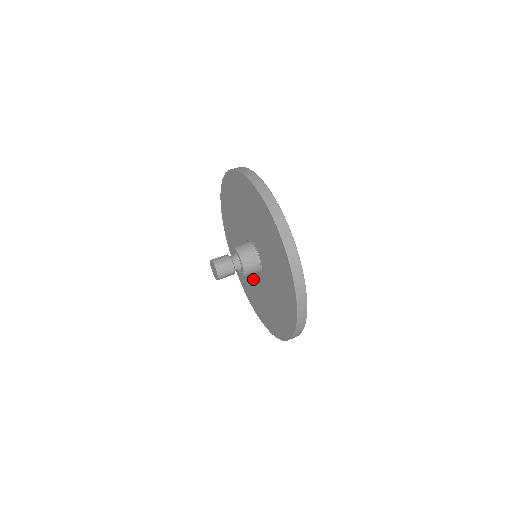
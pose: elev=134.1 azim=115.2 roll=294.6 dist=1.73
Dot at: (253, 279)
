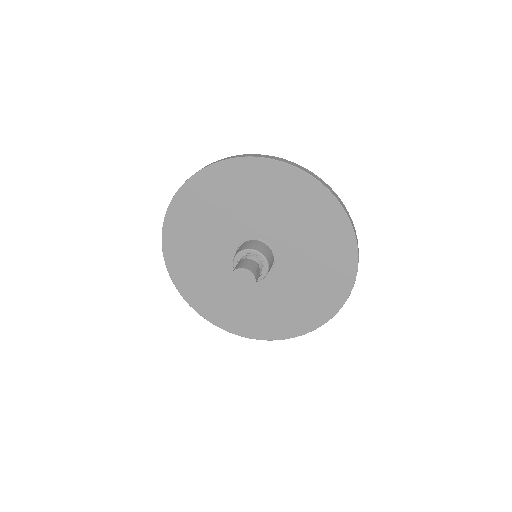
Dot at: (275, 290)
